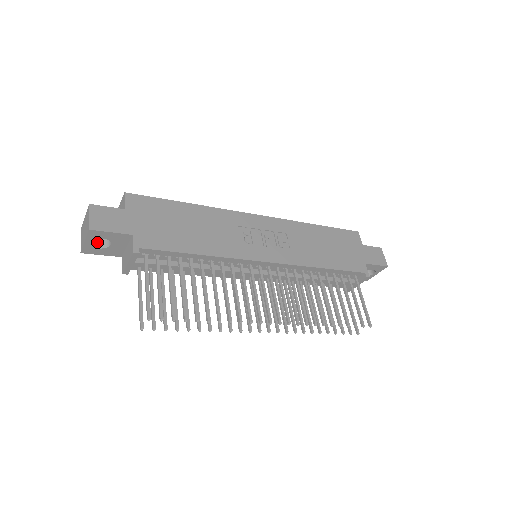
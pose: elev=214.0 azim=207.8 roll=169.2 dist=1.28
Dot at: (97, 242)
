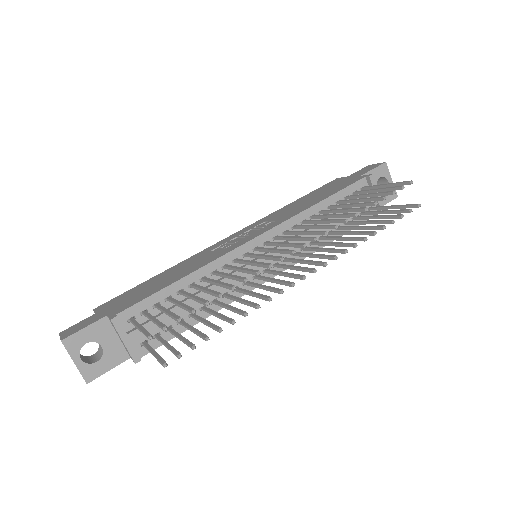
Dot at: (93, 361)
